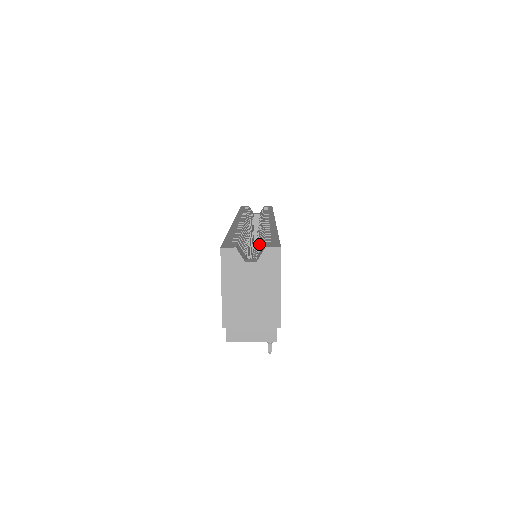
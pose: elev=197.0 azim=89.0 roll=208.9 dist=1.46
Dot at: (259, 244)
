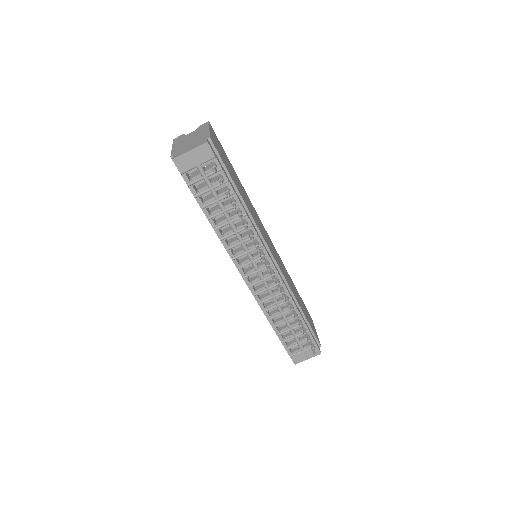
Dot at: occluded
